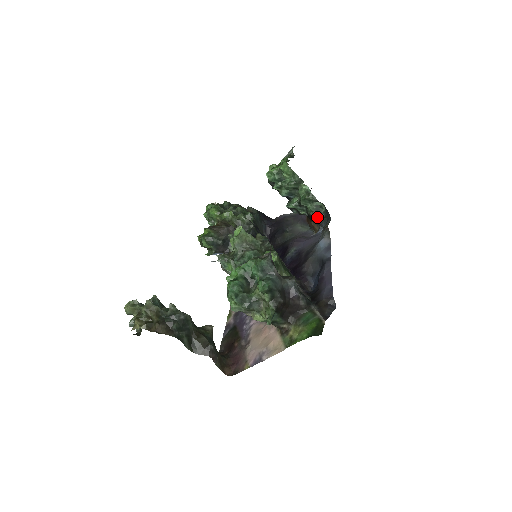
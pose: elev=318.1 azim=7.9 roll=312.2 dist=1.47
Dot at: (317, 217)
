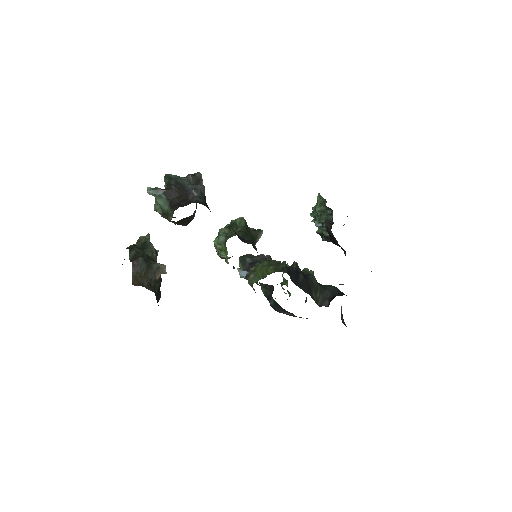
Dot at: (327, 225)
